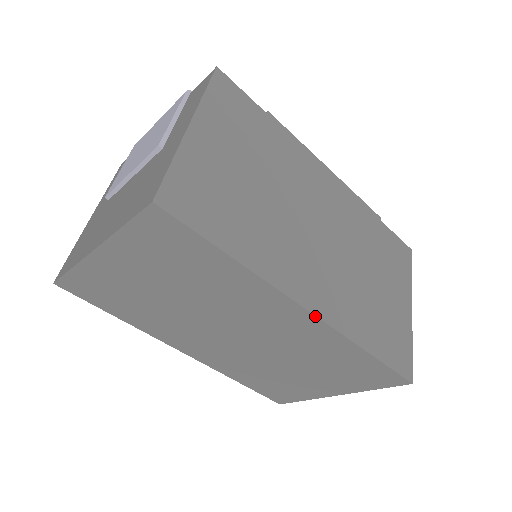
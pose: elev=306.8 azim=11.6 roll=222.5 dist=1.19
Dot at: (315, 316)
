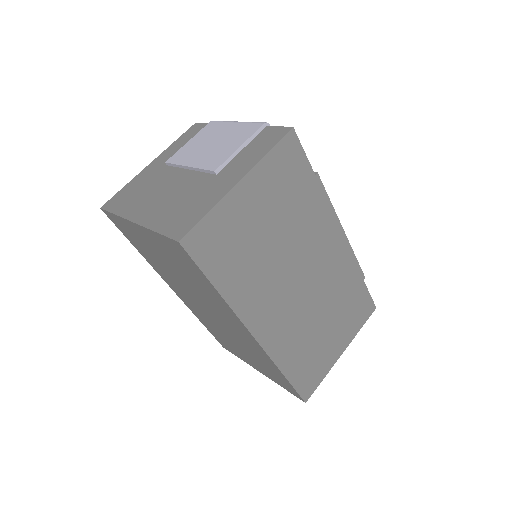
Dot at: (258, 342)
